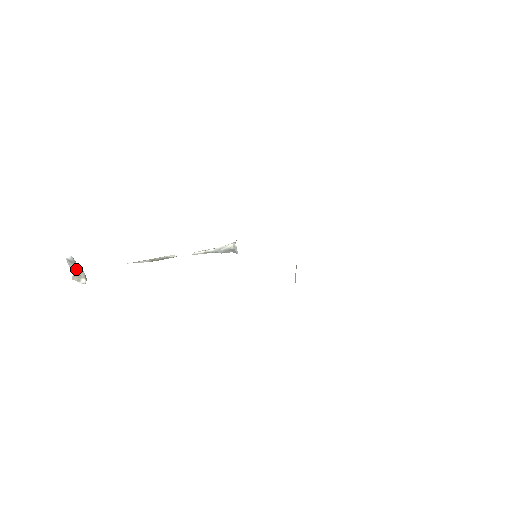
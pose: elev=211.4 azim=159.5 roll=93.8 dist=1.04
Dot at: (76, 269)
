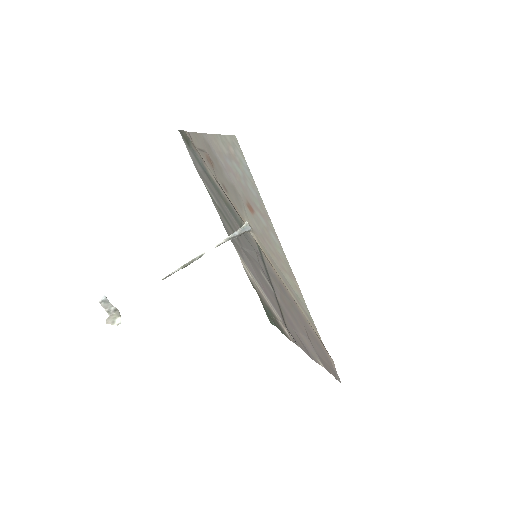
Dot at: (110, 309)
